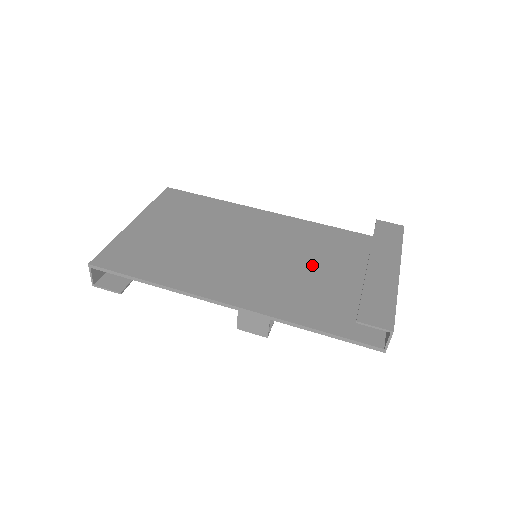
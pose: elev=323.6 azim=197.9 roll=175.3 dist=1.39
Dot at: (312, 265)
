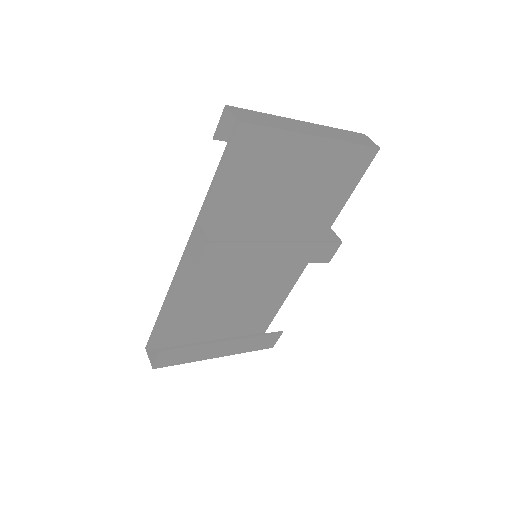
Dot at: (279, 209)
